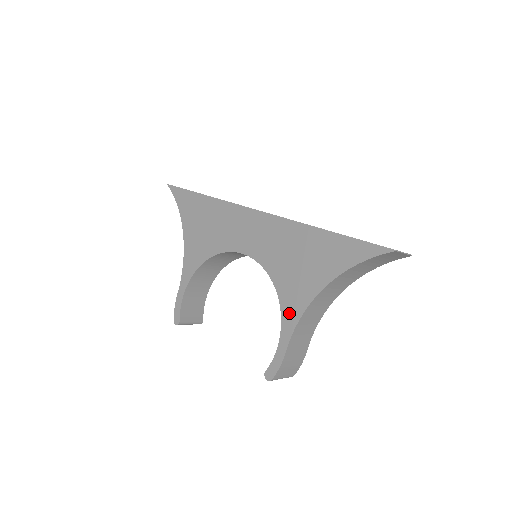
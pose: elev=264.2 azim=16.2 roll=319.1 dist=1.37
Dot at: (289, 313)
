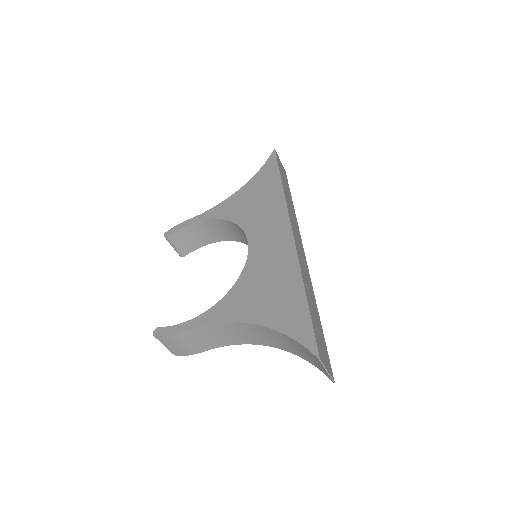
Dot at: (217, 312)
